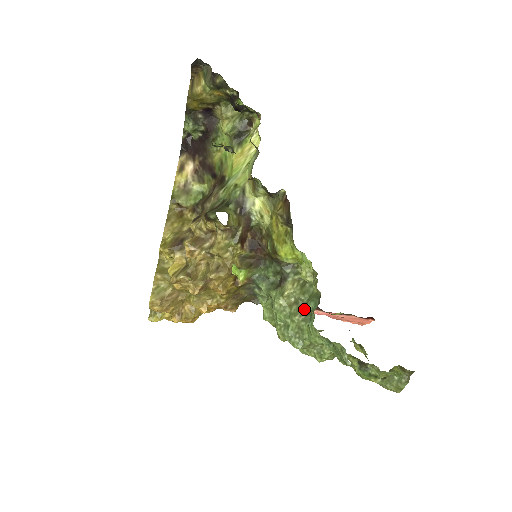
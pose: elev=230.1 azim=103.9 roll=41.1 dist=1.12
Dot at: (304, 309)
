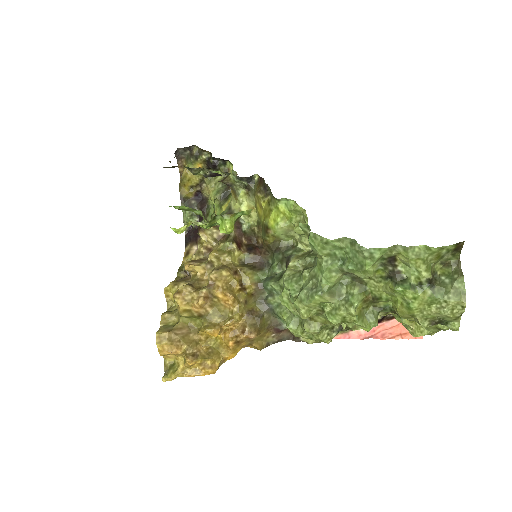
Dot at: occluded
